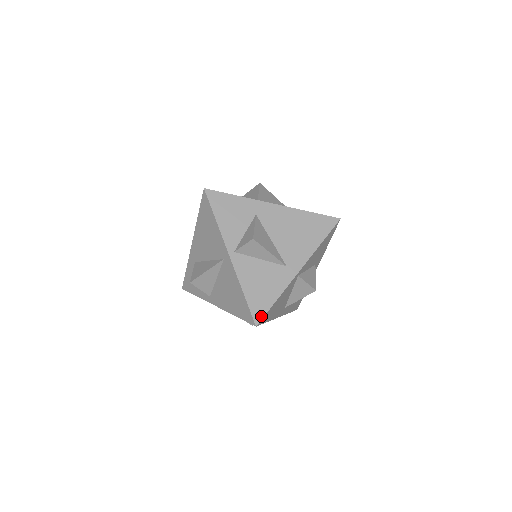
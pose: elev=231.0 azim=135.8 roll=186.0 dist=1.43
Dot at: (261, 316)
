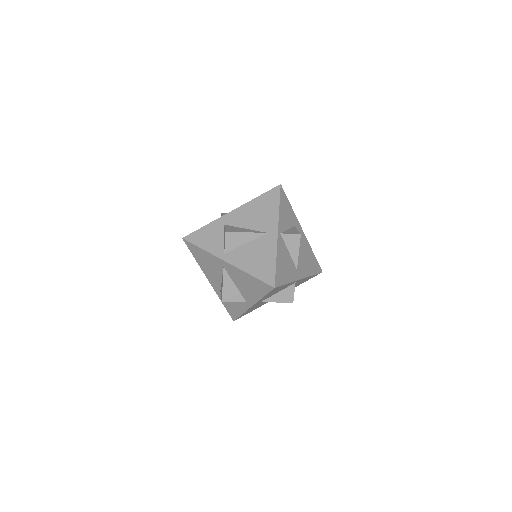
Dot at: (279, 284)
